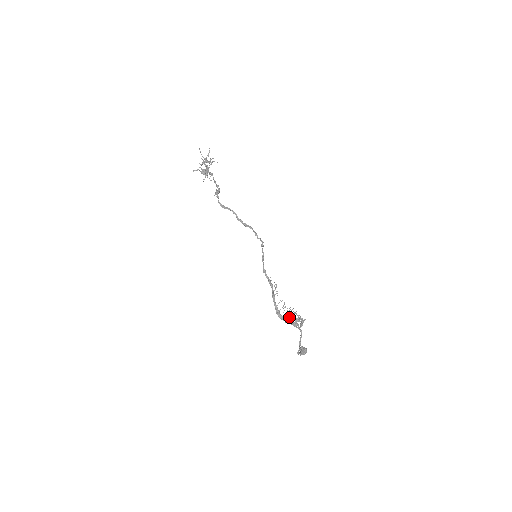
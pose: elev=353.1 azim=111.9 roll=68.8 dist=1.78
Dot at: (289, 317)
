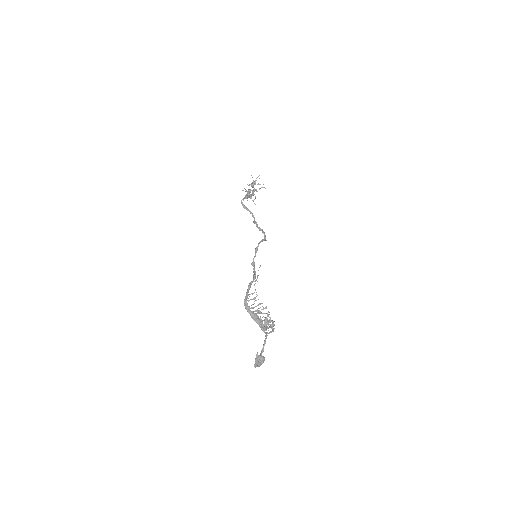
Dot at: (257, 312)
